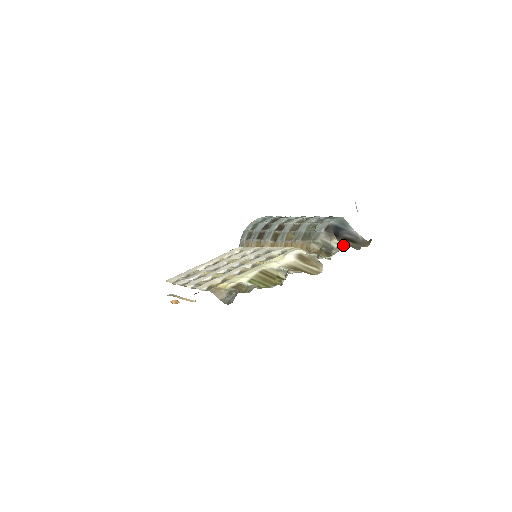
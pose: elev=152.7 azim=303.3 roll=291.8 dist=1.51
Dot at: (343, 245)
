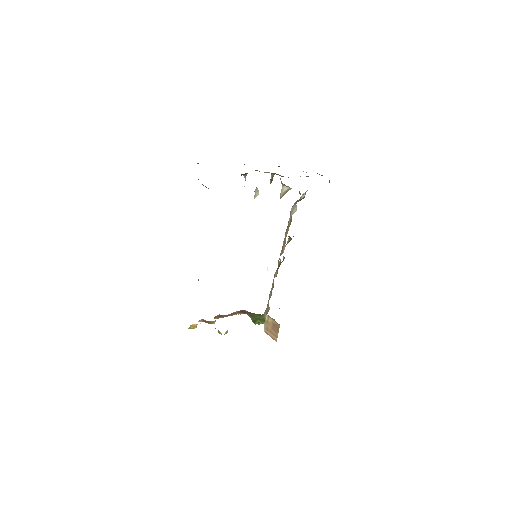
Dot at: occluded
